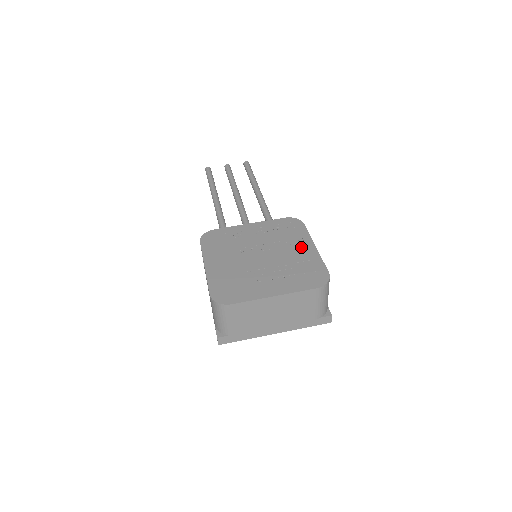
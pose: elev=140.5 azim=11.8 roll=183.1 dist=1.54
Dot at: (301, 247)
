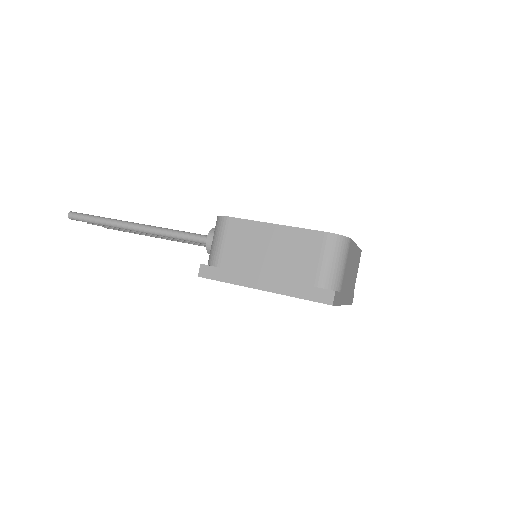
Dot at: occluded
